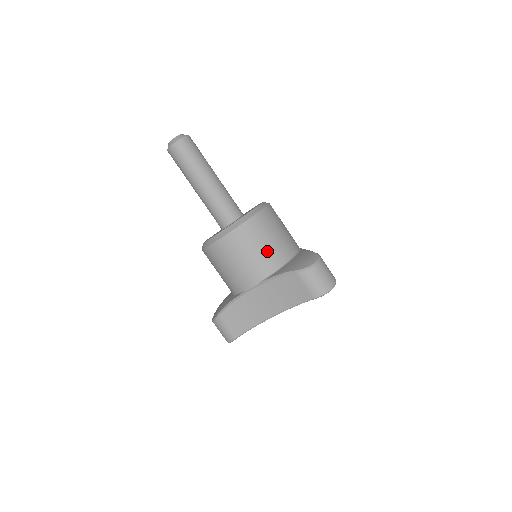
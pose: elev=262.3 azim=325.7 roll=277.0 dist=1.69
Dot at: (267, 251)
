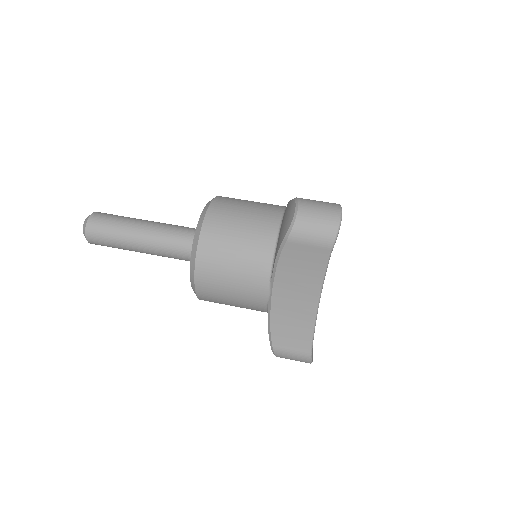
Dot at: (247, 246)
